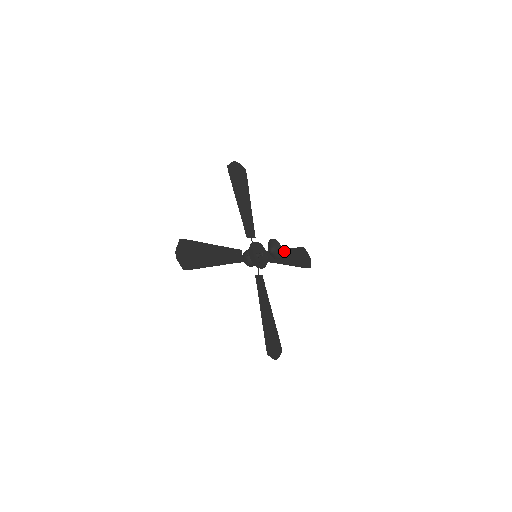
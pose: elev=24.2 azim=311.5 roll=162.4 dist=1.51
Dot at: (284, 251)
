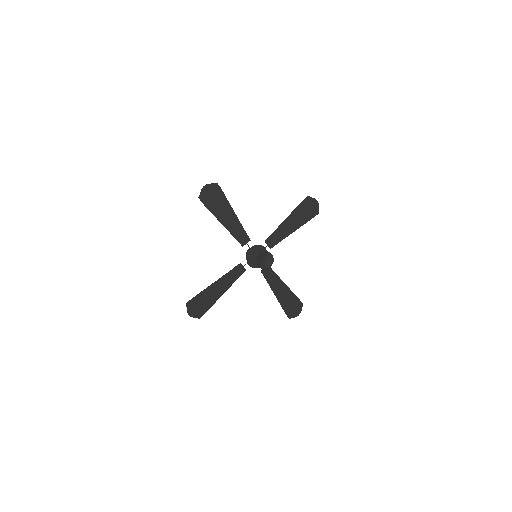
Dot at: (285, 222)
